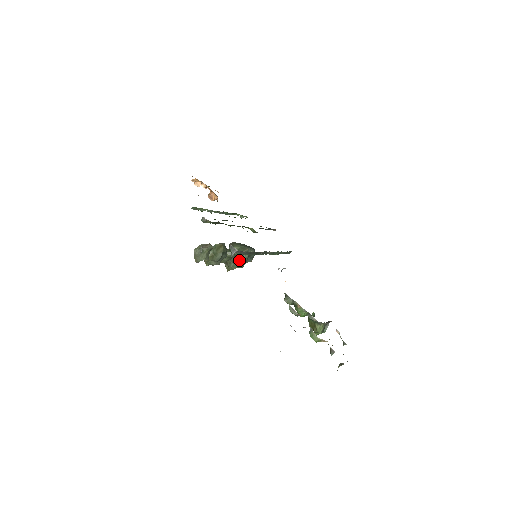
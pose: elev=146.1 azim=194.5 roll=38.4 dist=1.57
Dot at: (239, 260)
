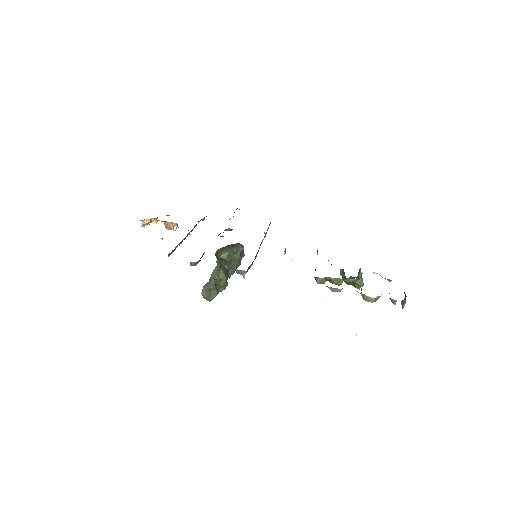
Dot at: (234, 263)
